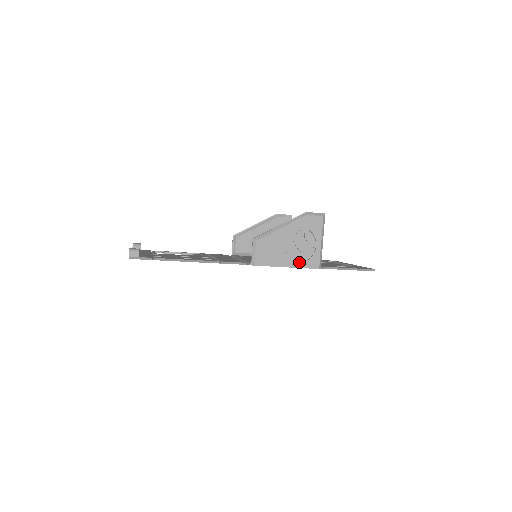
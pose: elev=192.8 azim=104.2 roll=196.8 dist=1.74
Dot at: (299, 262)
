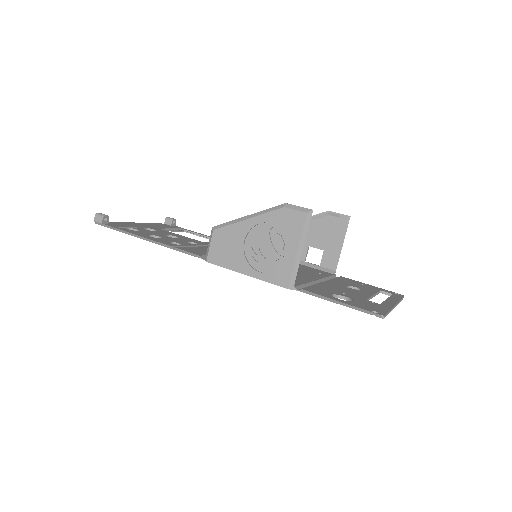
Dot at: (263, 272)
